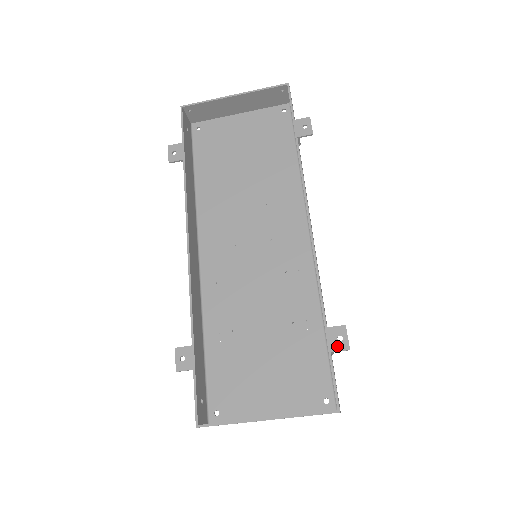
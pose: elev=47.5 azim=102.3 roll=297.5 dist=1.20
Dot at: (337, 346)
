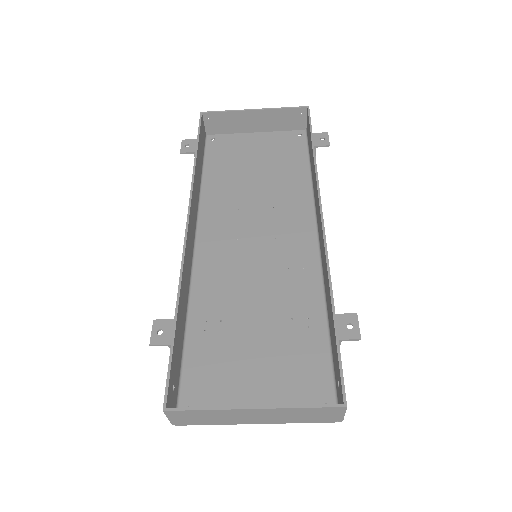
Dot at: (346, 334)
